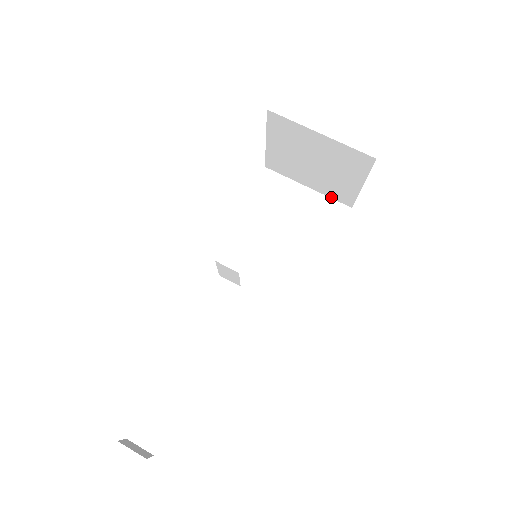
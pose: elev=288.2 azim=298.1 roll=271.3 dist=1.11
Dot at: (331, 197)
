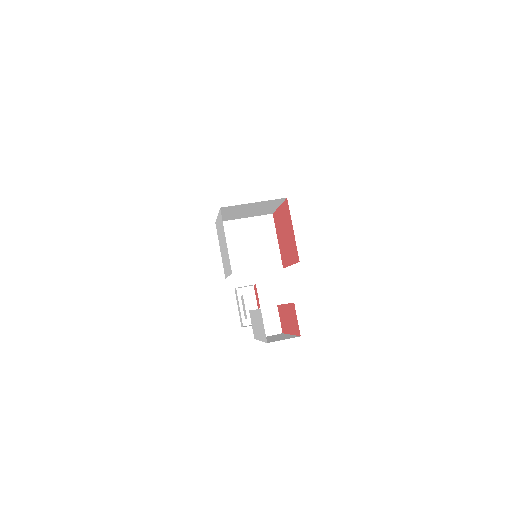
Dot at: (269, 270)
